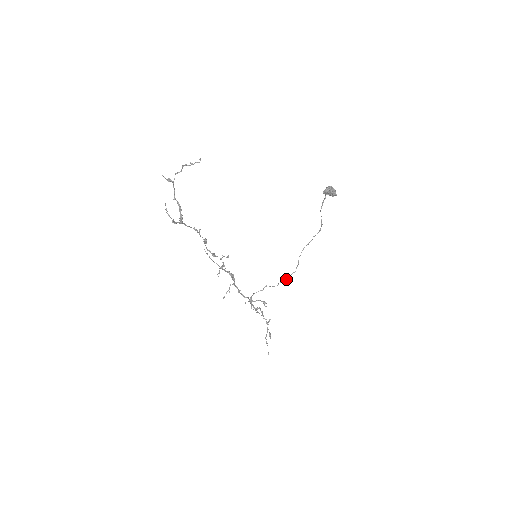
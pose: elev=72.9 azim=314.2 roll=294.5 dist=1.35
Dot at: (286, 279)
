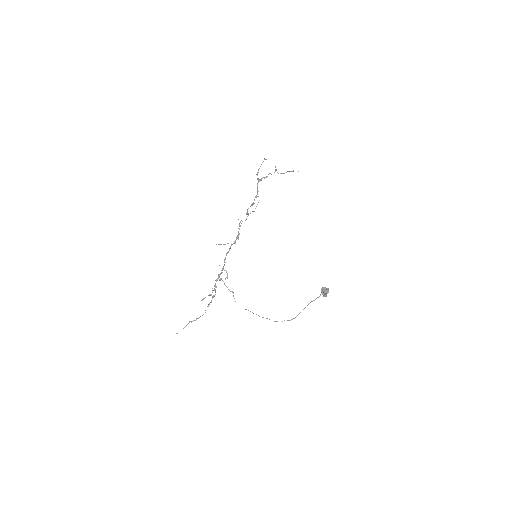
Dot at: occluded
